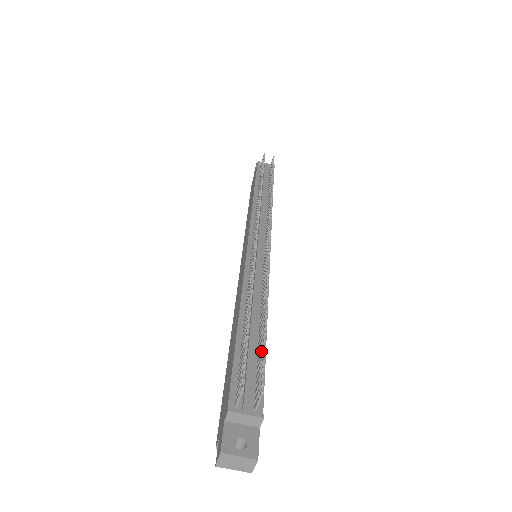
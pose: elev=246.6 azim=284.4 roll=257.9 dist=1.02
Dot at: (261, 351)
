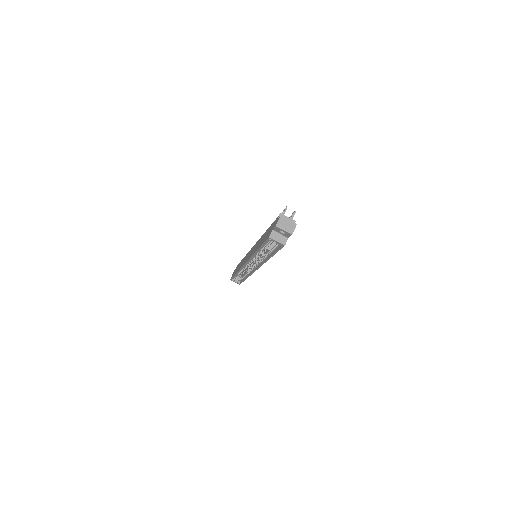
Dot at: occluded
